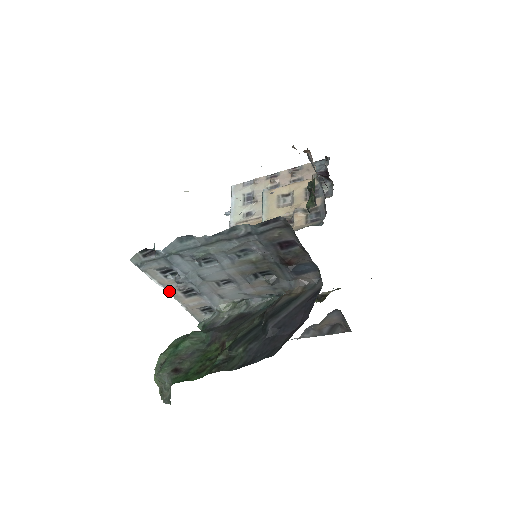
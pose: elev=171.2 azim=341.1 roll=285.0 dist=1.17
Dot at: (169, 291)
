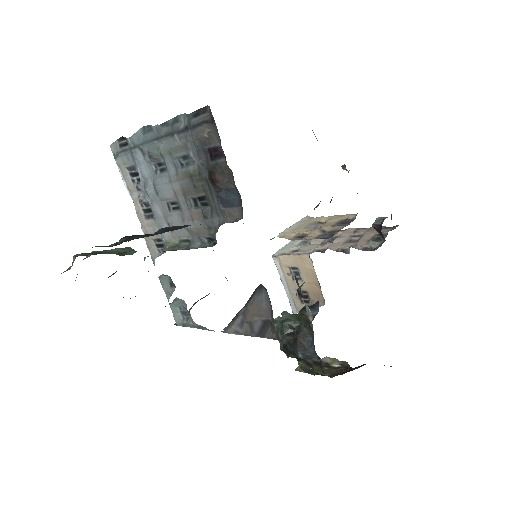
Dot at: (134, 202)
